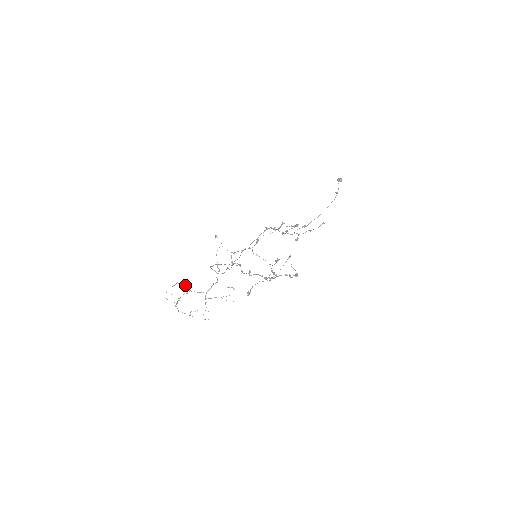
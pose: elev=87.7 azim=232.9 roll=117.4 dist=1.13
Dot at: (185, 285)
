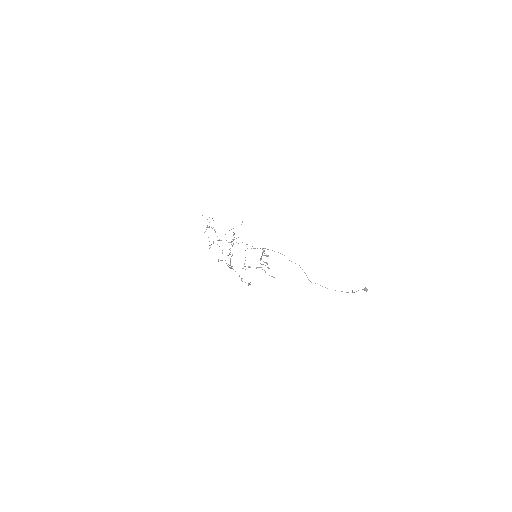
Dot at: occluded
